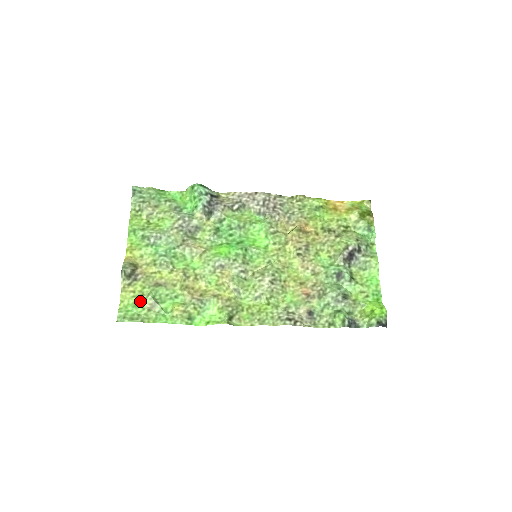
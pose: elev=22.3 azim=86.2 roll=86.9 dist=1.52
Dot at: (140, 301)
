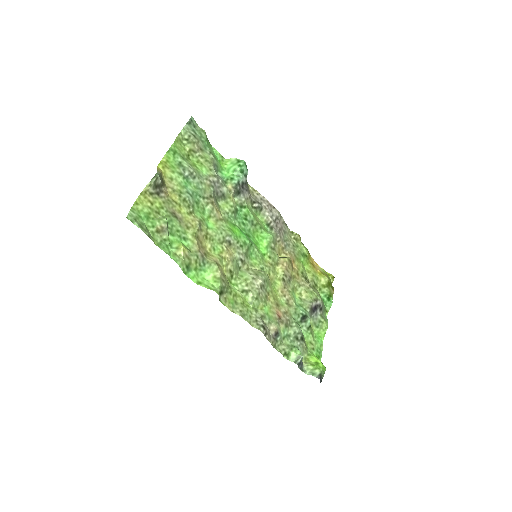
Dot at: (154, 216)
